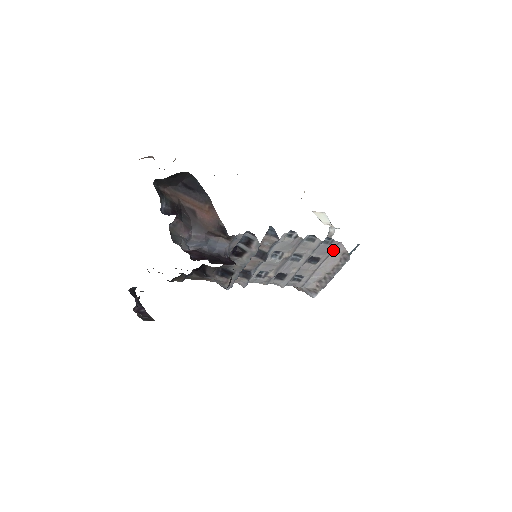
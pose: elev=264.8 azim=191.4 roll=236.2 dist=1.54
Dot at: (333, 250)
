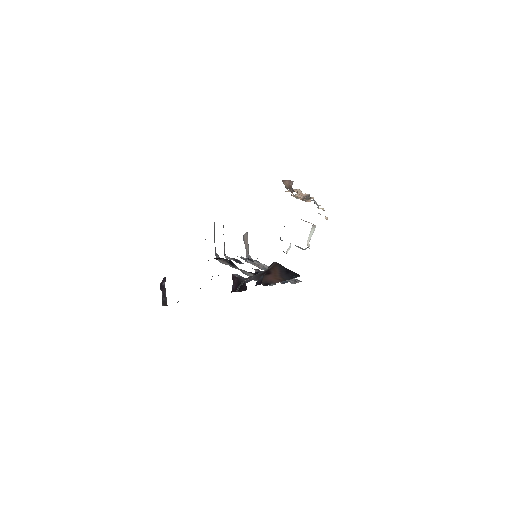
Dot at: occluded
